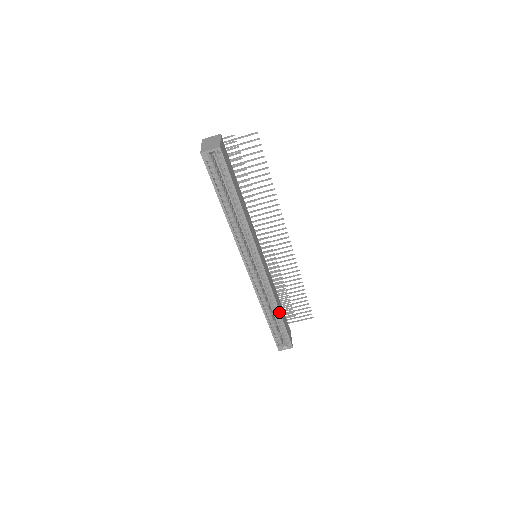
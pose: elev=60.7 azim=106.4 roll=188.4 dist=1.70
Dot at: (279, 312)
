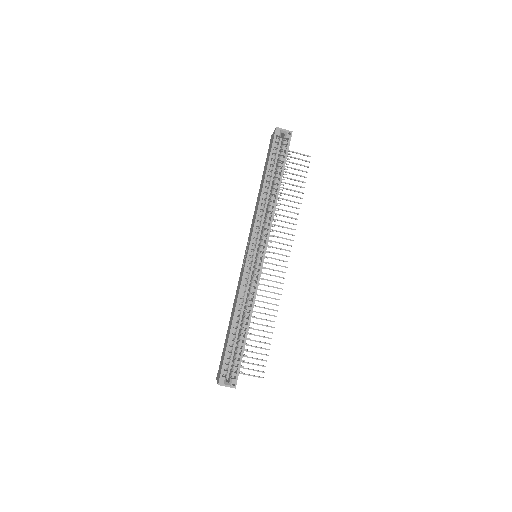
Dot at: (249, 325)
